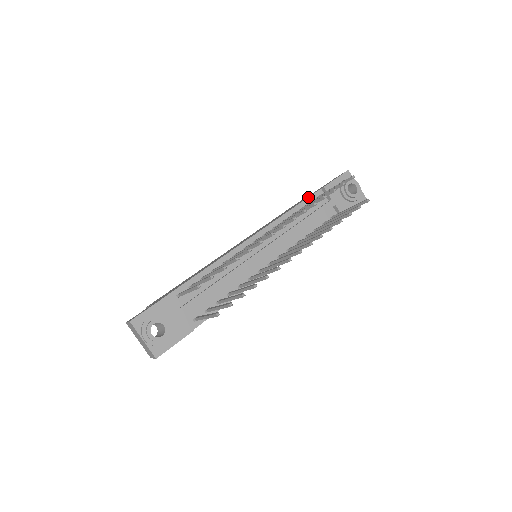
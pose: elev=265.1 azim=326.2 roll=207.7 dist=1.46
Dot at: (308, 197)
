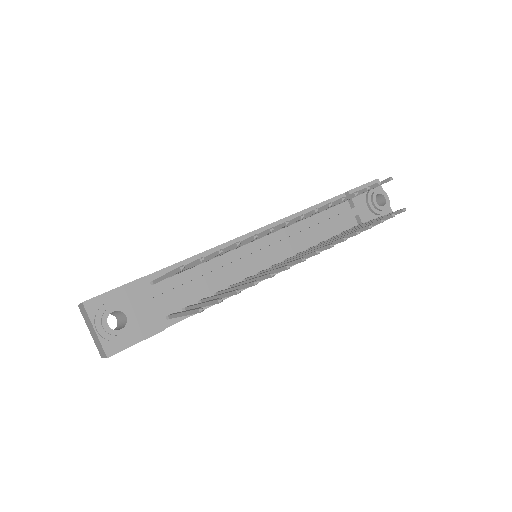
Dot at: (328, 199)
